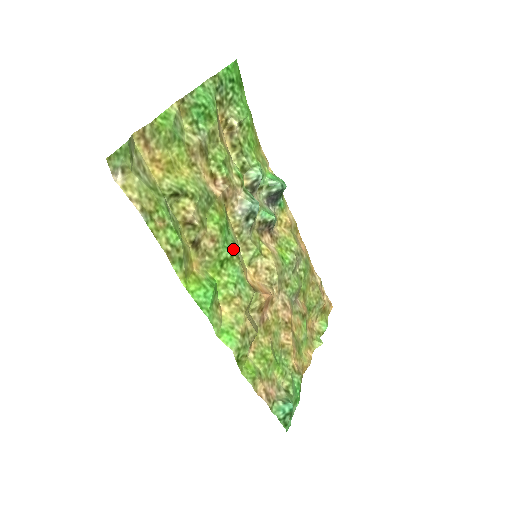
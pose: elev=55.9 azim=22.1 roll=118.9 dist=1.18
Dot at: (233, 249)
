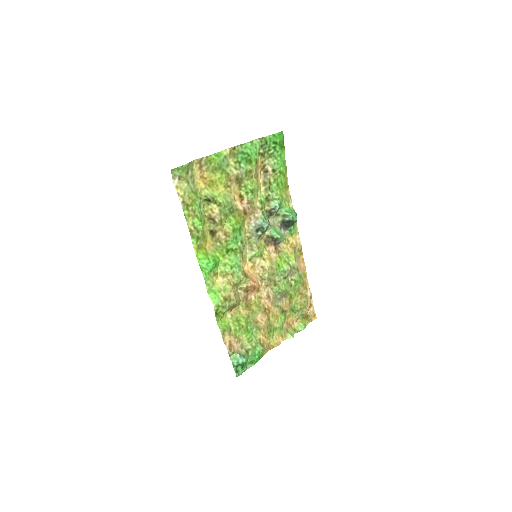
Dot at: (239, 245)
